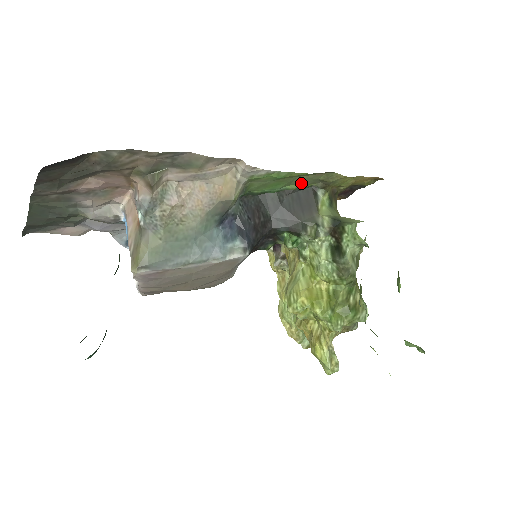
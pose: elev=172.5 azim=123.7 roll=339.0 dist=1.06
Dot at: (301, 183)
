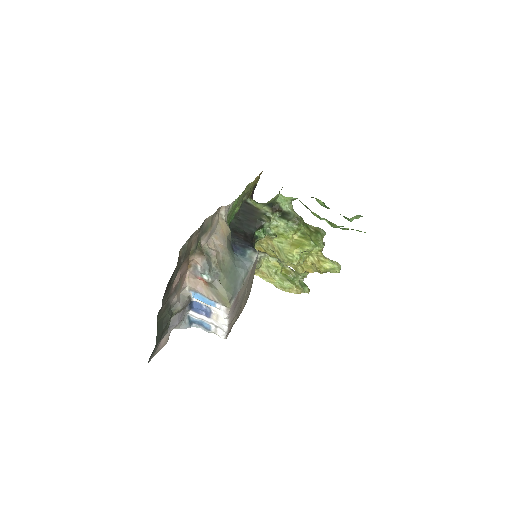
Dot at: (239, 203)
